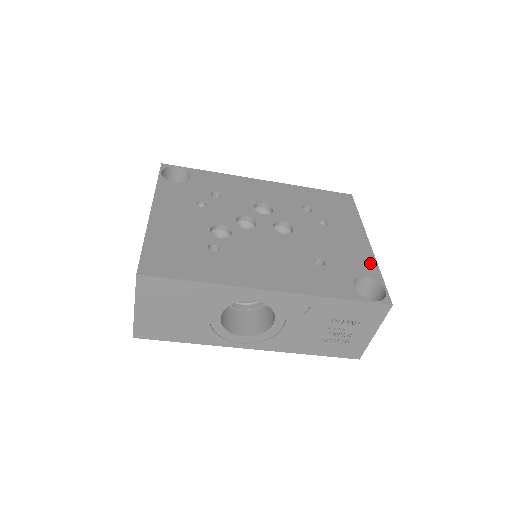
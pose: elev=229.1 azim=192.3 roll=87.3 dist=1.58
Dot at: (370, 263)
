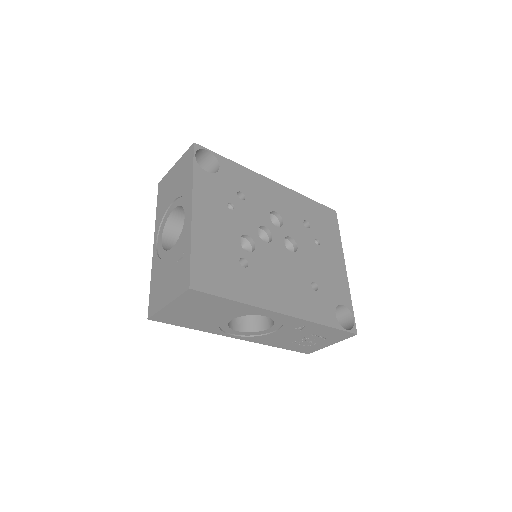
Dot at: (346, 291)
